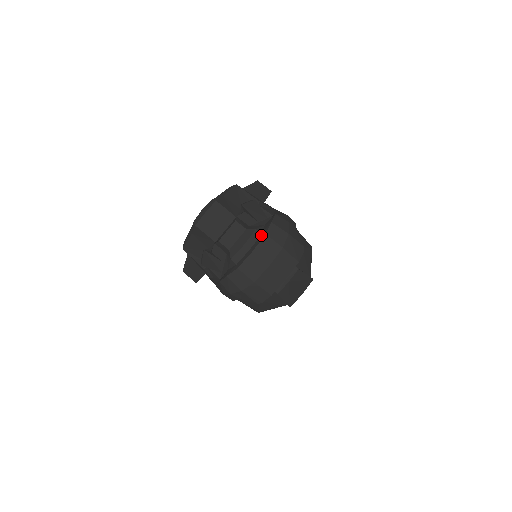
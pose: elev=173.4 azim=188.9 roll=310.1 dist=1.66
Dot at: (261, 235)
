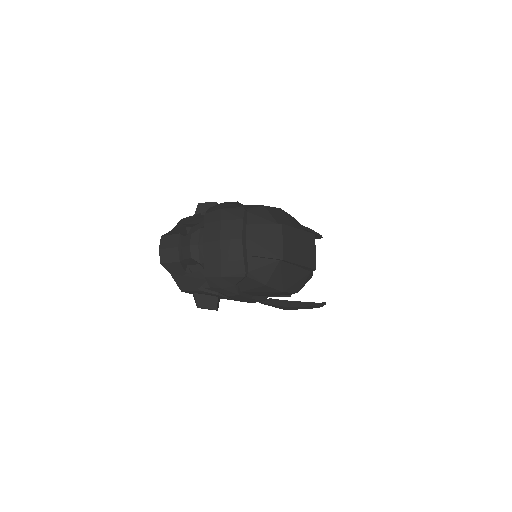
Dot at: occluded
